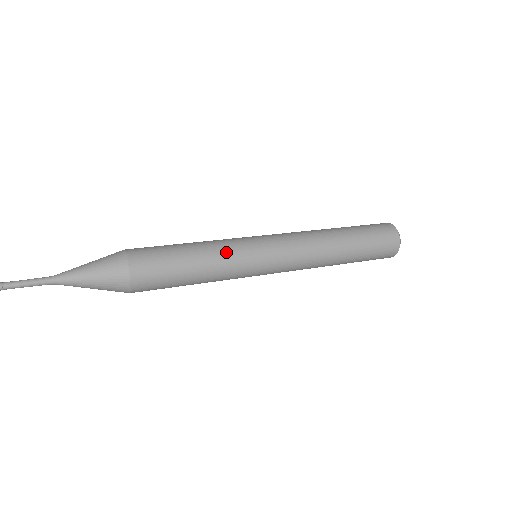
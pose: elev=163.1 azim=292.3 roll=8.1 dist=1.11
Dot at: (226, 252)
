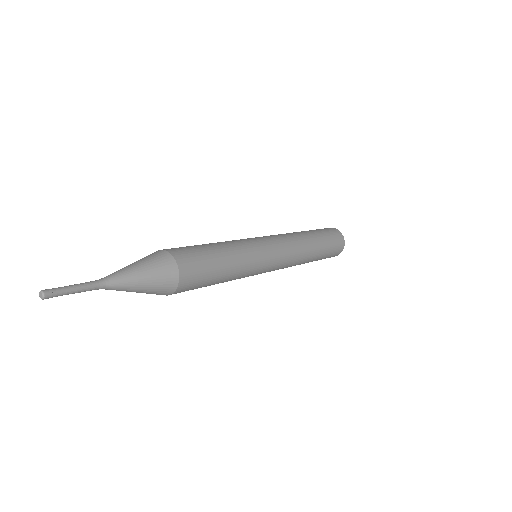
Dot at: (233, 241)
